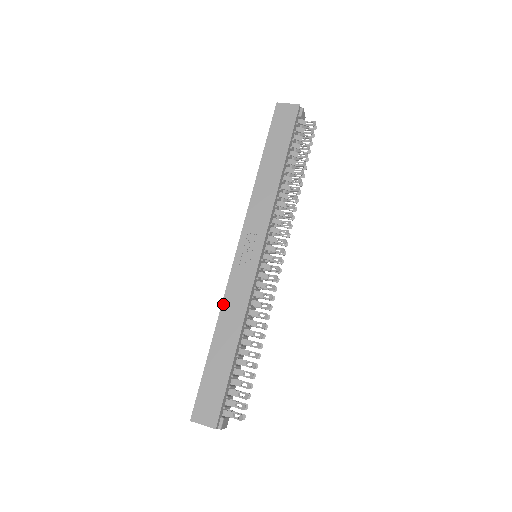
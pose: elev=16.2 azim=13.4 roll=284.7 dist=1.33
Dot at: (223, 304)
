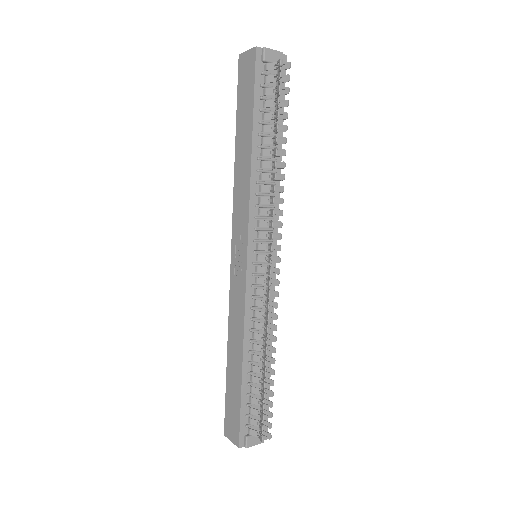
Dot at: (229, 318)
